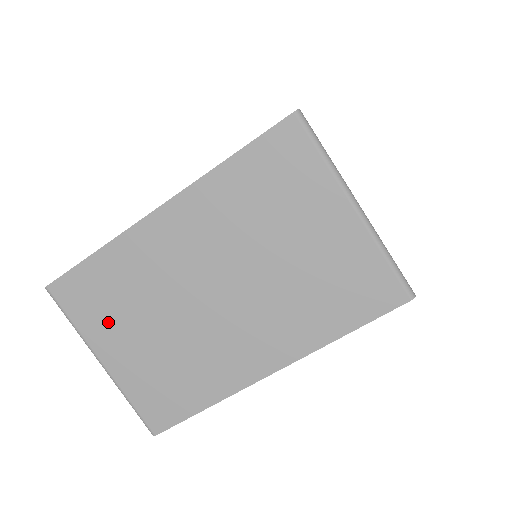
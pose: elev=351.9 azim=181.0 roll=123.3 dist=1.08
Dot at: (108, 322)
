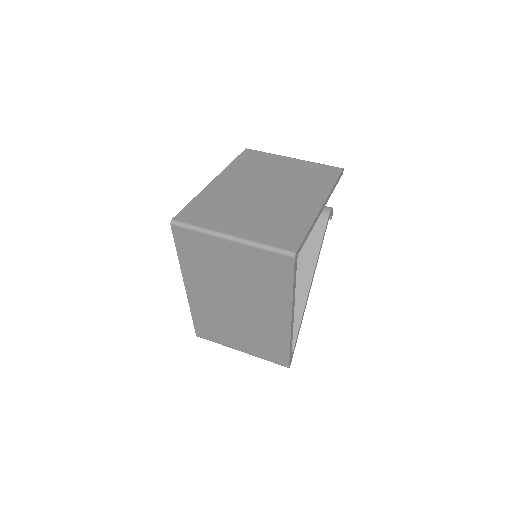
Dot at: (224, 336)
